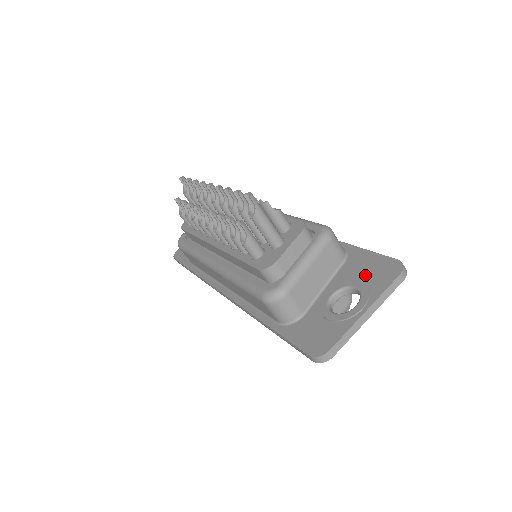
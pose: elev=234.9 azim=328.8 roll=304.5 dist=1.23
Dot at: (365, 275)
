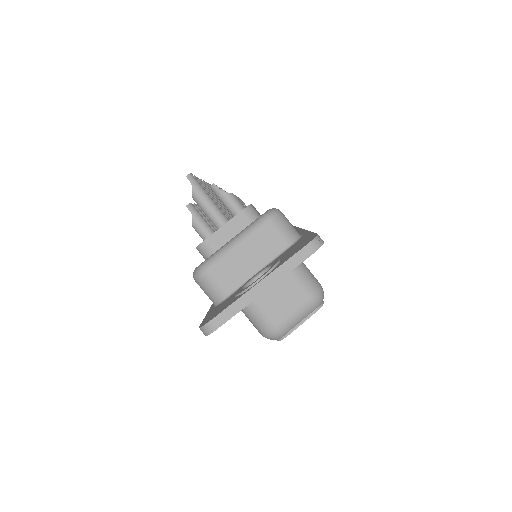
Dot at: (288, 253)
